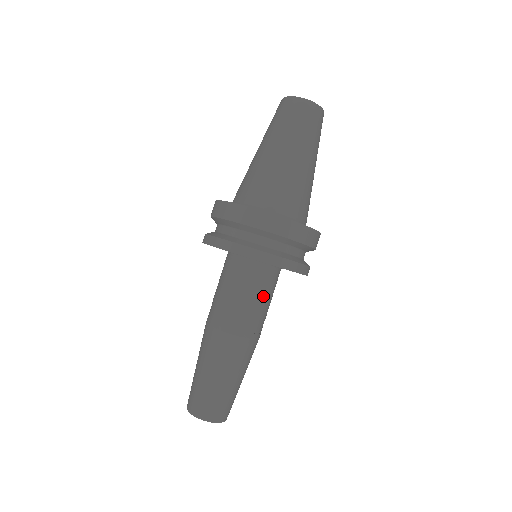
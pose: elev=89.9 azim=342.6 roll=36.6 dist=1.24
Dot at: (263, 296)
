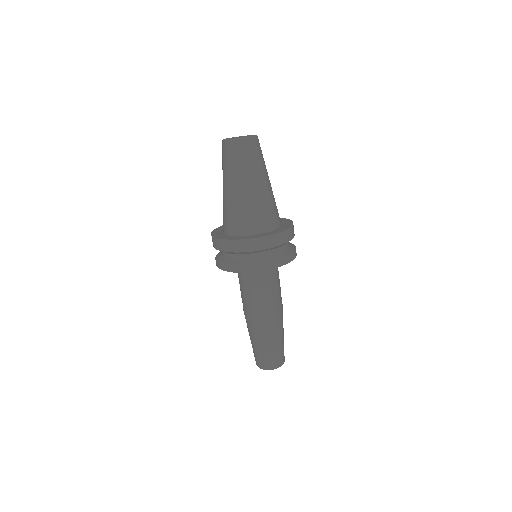
Dot at: (268, 285)
